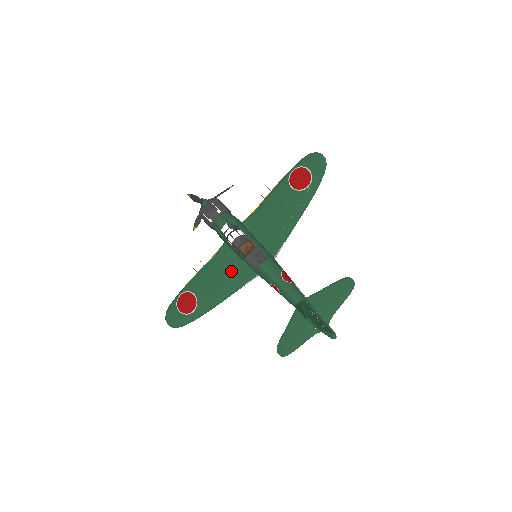
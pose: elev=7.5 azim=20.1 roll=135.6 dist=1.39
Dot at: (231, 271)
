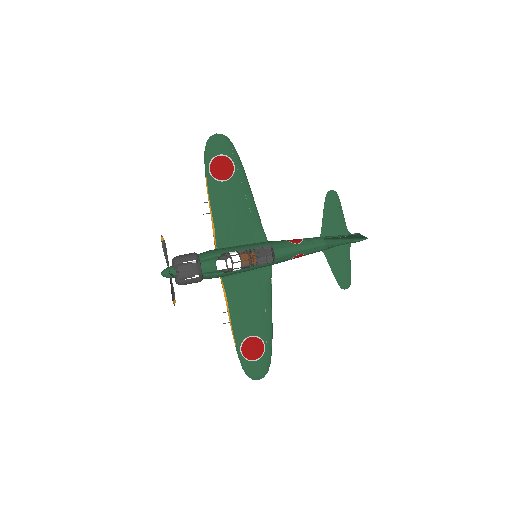
Dot at: (253, 288)
